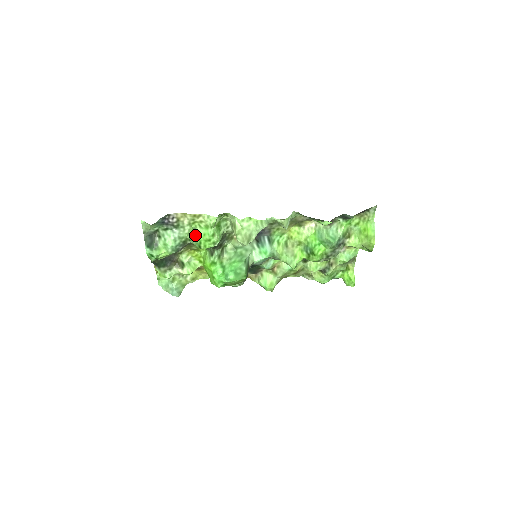
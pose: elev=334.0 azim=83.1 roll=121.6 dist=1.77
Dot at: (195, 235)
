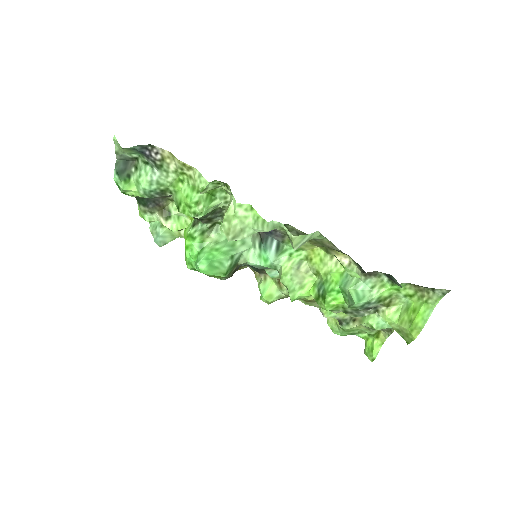
Dot at: (179, 190)
